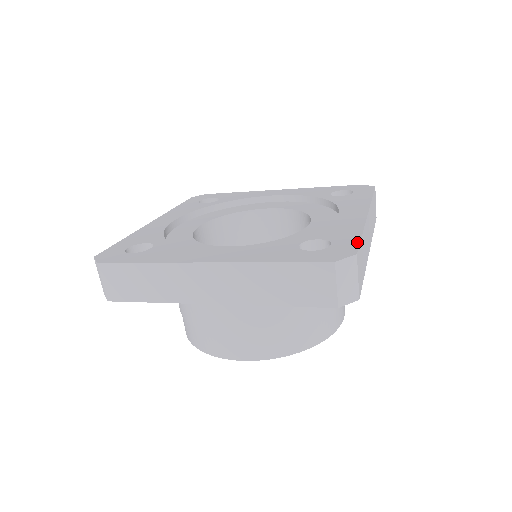
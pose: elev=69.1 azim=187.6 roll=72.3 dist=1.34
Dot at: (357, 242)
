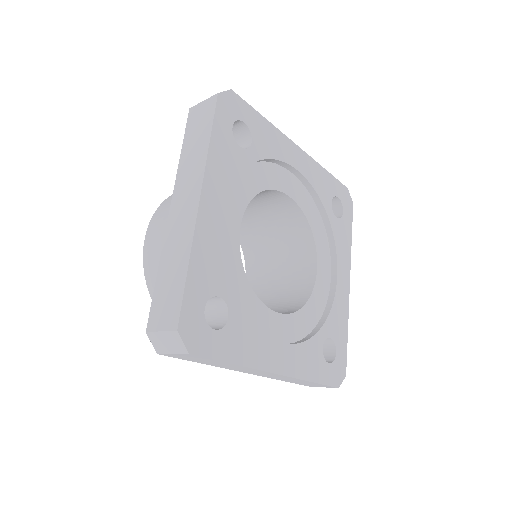
Dot at: (346, 352)
